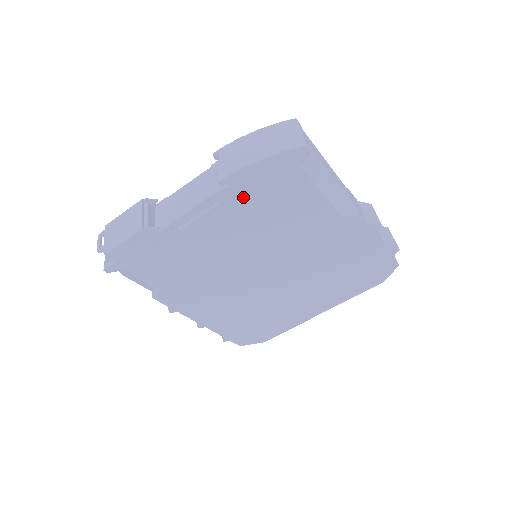
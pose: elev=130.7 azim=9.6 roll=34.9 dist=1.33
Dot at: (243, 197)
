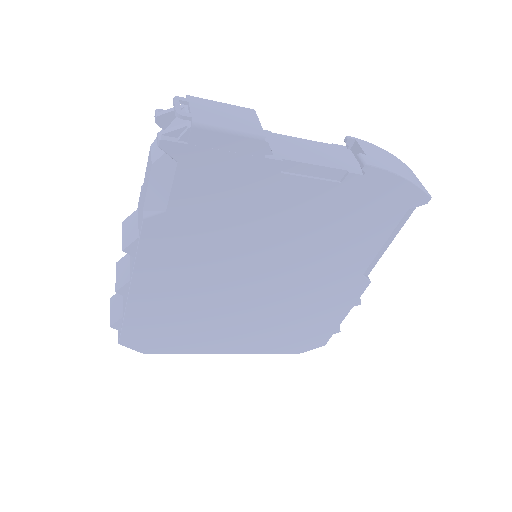
Dot at: (355, 195)
